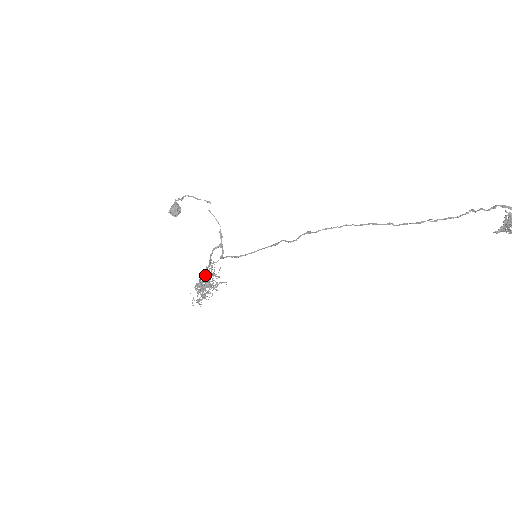
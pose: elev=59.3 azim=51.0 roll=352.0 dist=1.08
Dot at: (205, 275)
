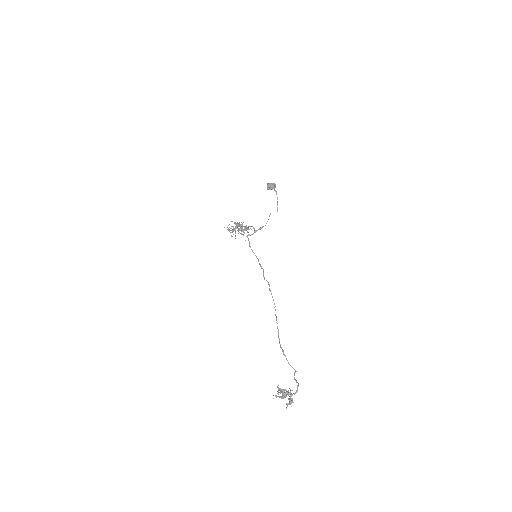
Dot at: occluded
